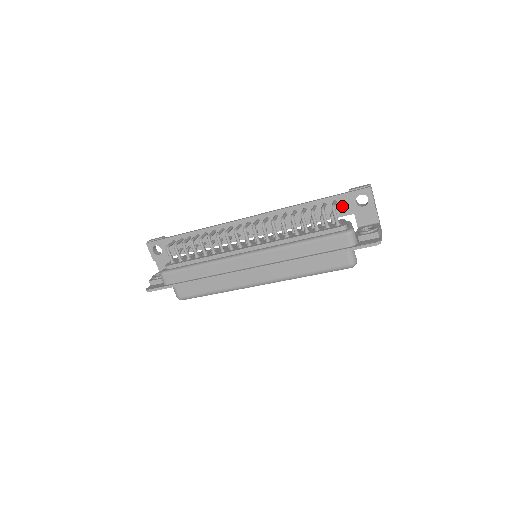
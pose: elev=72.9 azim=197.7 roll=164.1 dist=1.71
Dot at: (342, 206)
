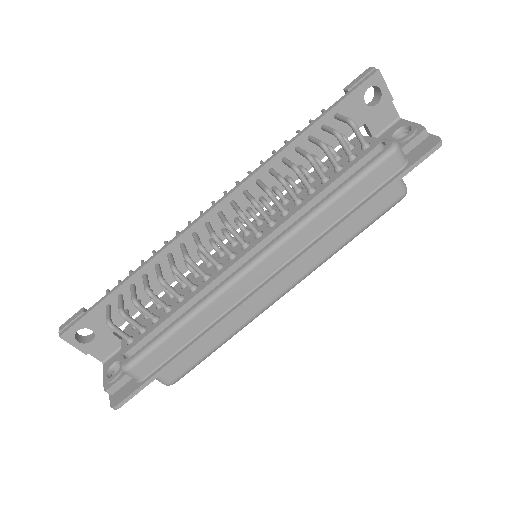
Dot at: occluded
